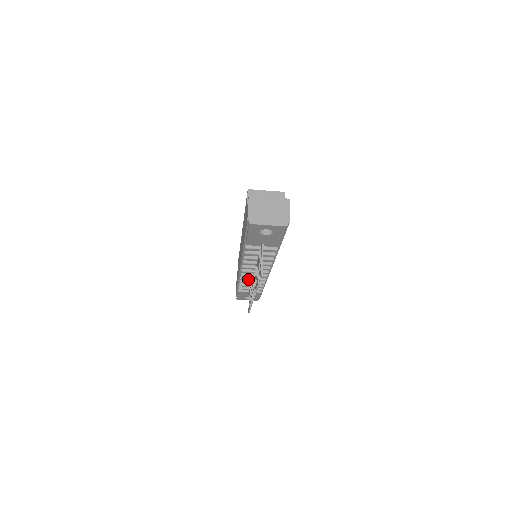
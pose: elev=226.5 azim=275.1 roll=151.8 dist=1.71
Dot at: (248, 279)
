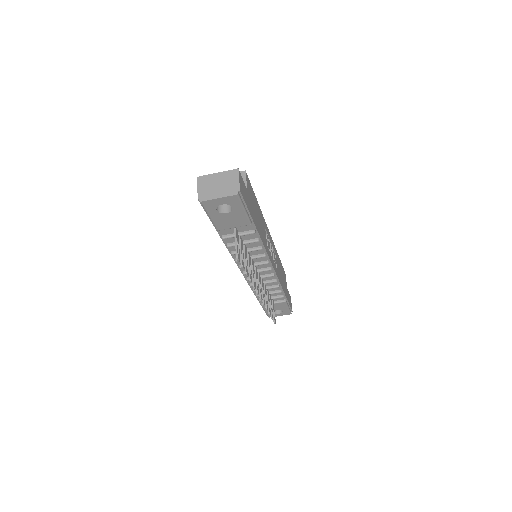
Dot at: occluded
